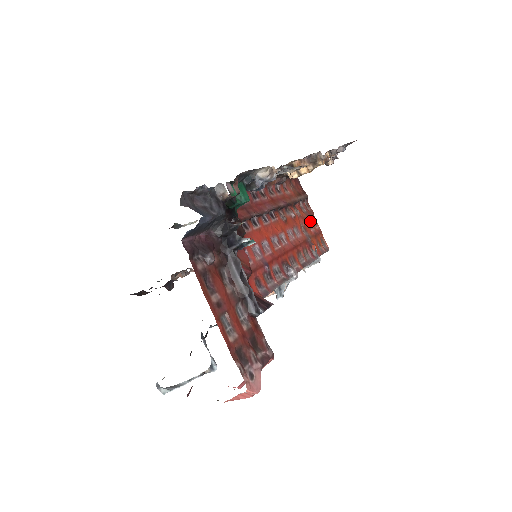
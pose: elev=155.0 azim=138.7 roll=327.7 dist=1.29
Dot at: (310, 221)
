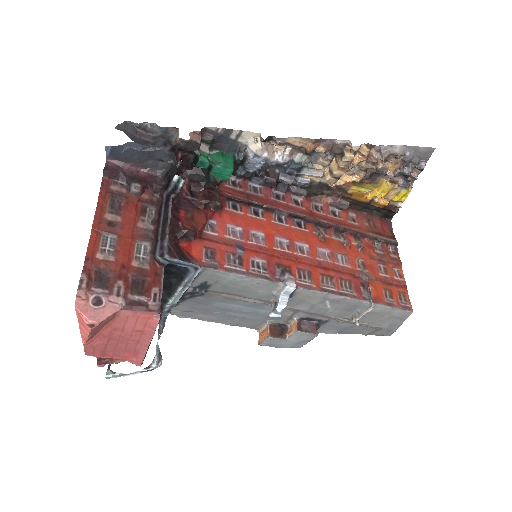
Dot at: (386, 267)
